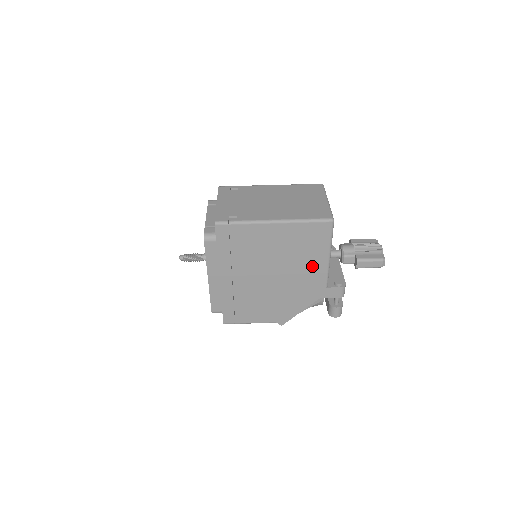
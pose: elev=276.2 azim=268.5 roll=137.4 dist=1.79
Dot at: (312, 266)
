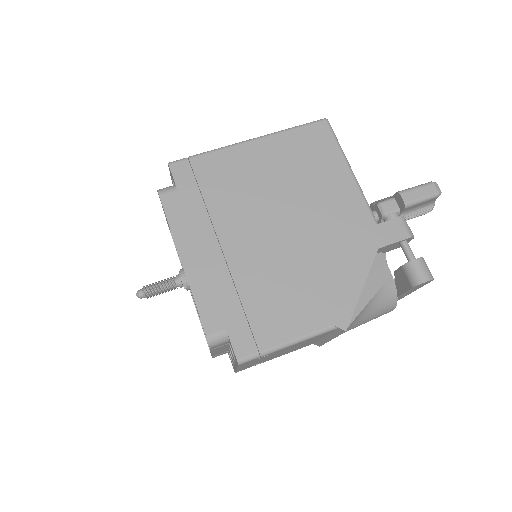
Dot at: (335, 192)
